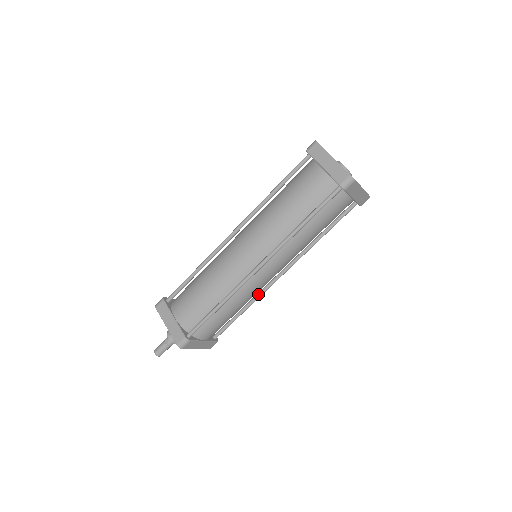
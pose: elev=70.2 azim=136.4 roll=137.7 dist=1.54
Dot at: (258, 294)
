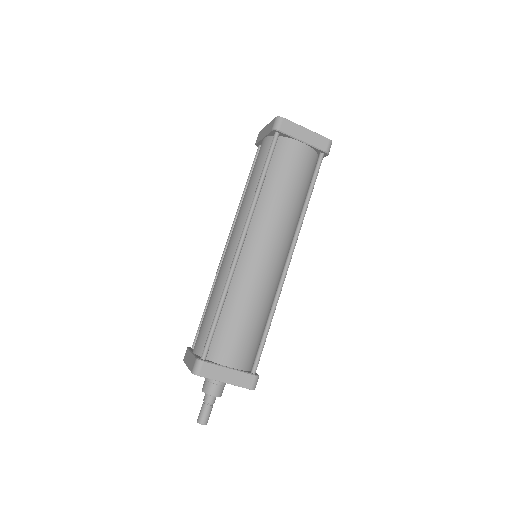
Dot at: (275, 294)
